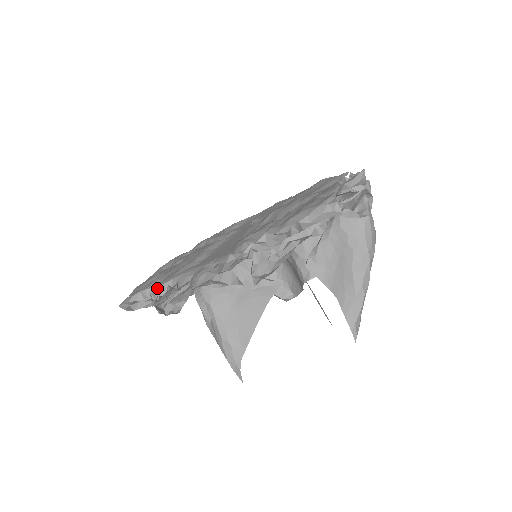
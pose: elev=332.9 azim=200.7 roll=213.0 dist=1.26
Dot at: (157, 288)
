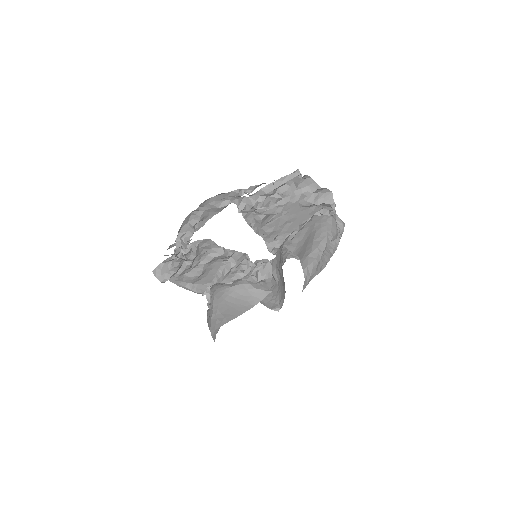
Dot at: occluded
